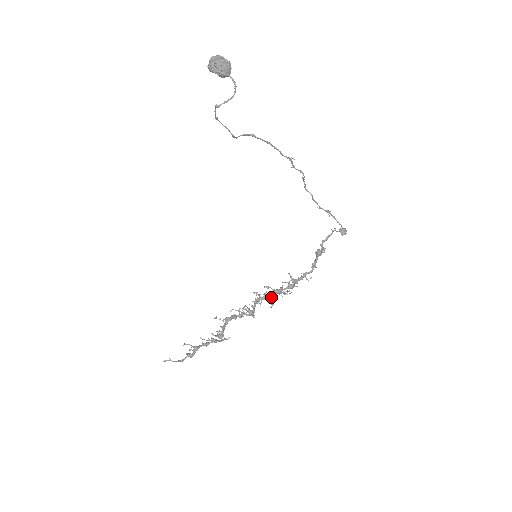
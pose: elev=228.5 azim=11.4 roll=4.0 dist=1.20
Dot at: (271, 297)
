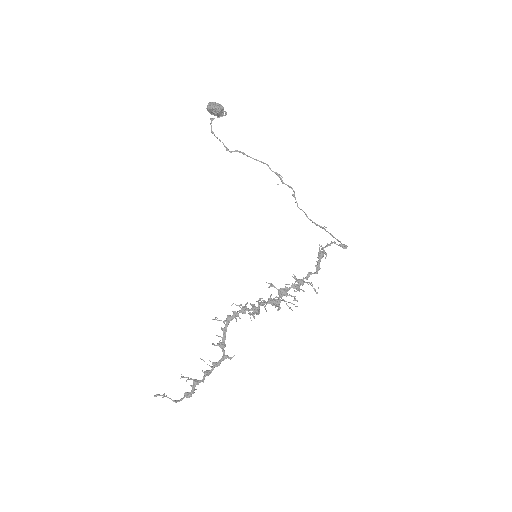
Dot at: (276, 299)
